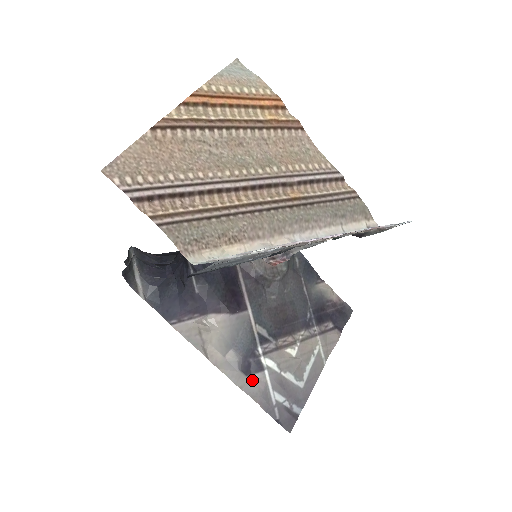
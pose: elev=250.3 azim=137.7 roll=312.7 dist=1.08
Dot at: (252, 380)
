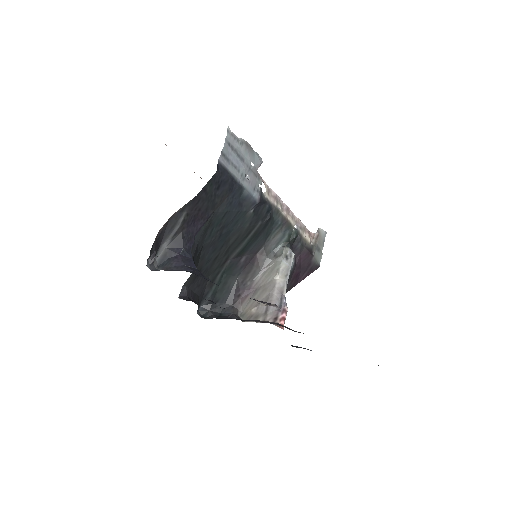
Dot at: occluded
